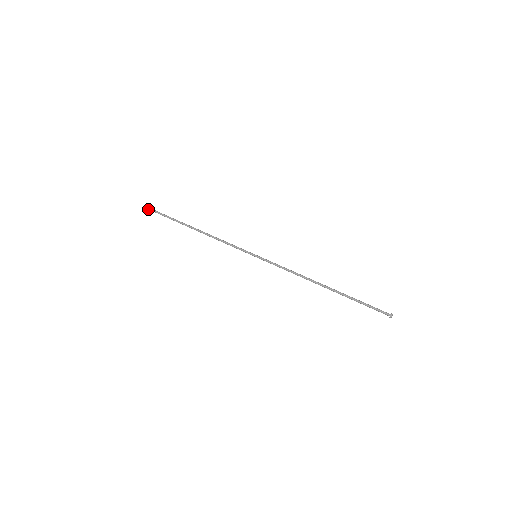
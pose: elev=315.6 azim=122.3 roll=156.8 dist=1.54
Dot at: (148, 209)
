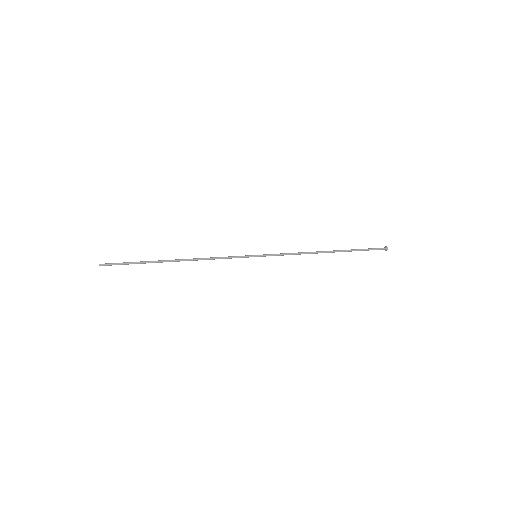
Dot at: (103, 265)
